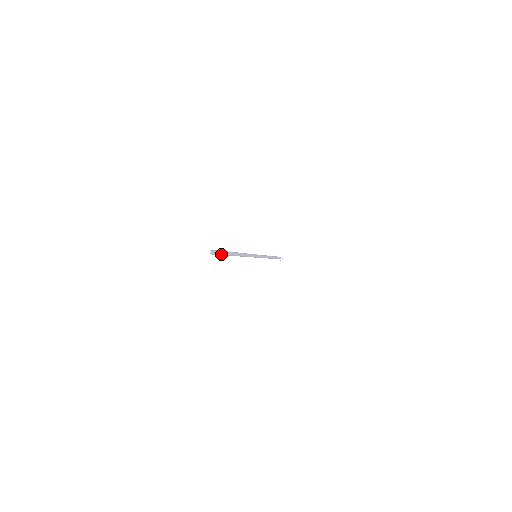
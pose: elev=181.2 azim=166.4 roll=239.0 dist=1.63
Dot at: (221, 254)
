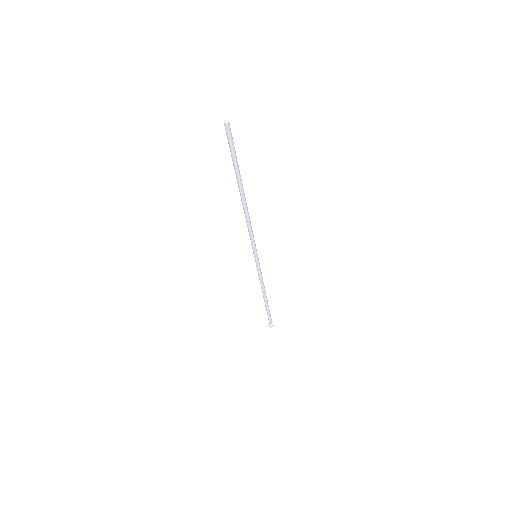
Dot at: (235, 154)
